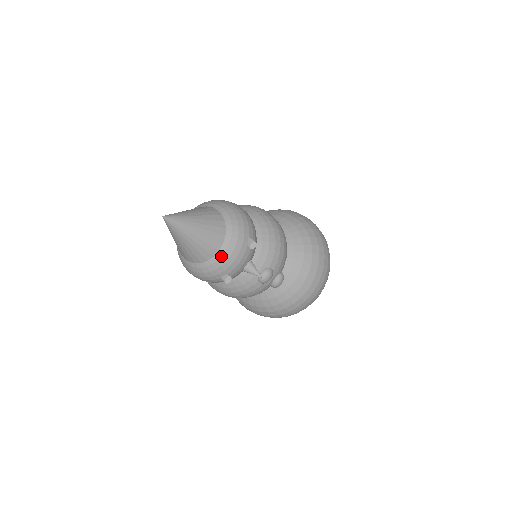
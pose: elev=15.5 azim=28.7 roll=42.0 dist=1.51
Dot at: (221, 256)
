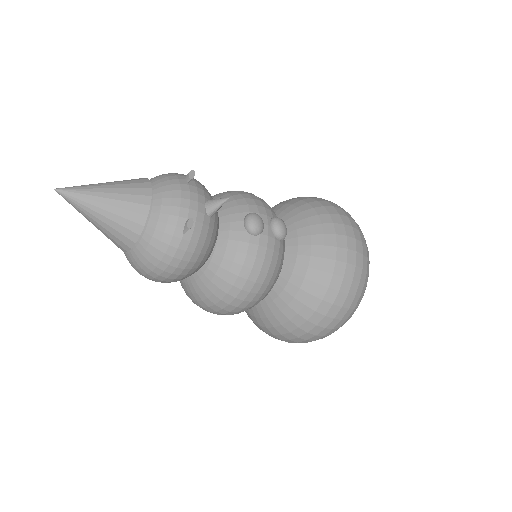
Dot at: (161, 203)
